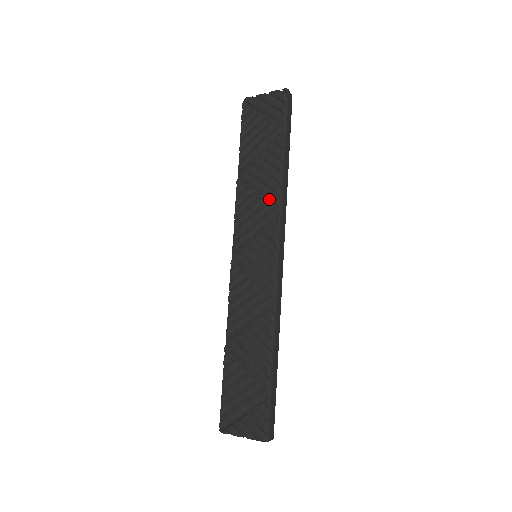
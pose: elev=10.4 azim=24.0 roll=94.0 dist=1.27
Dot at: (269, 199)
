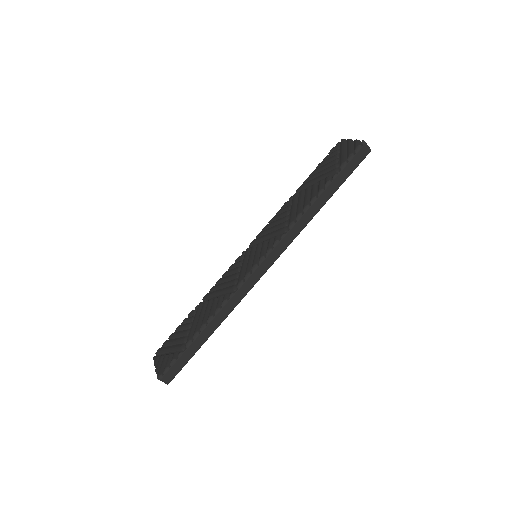
Dot at: (290, 219)
